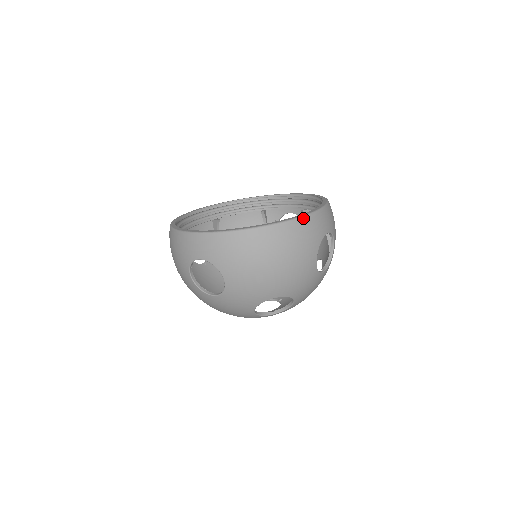
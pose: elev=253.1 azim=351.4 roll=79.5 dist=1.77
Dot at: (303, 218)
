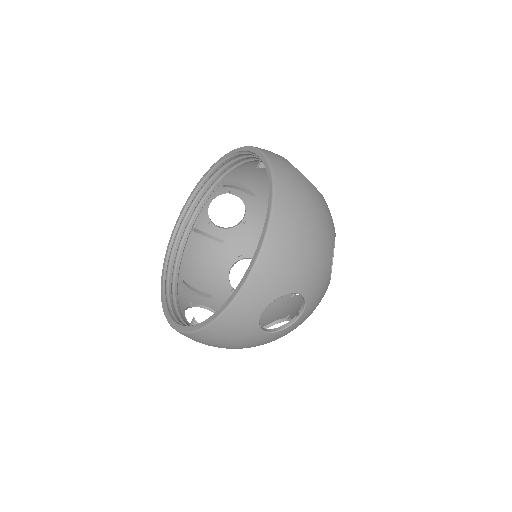
Dot at: (215, 322)
